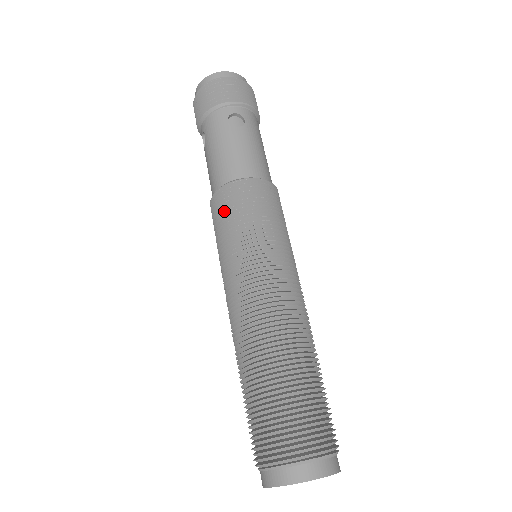
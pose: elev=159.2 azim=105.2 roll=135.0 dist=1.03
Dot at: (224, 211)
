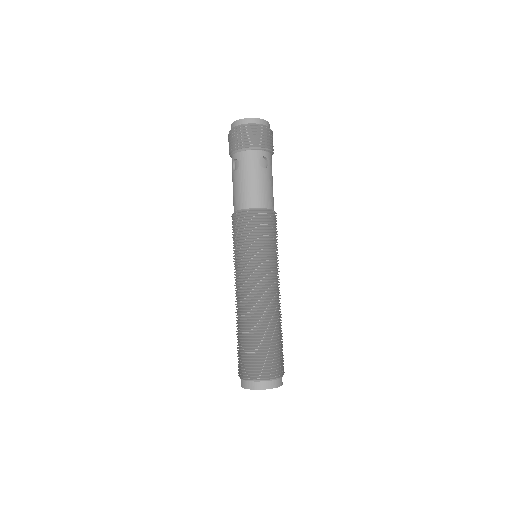
Dot at: (248, 228)
